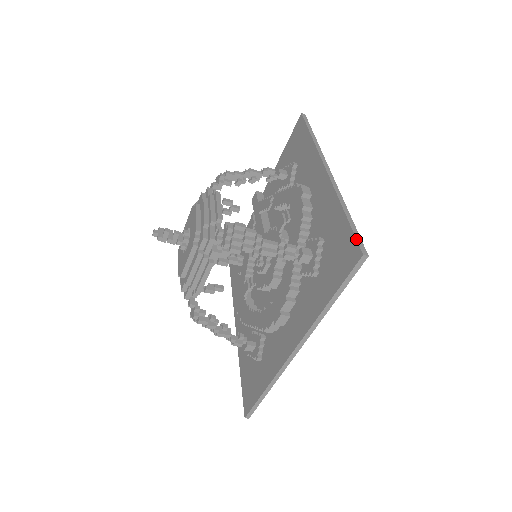
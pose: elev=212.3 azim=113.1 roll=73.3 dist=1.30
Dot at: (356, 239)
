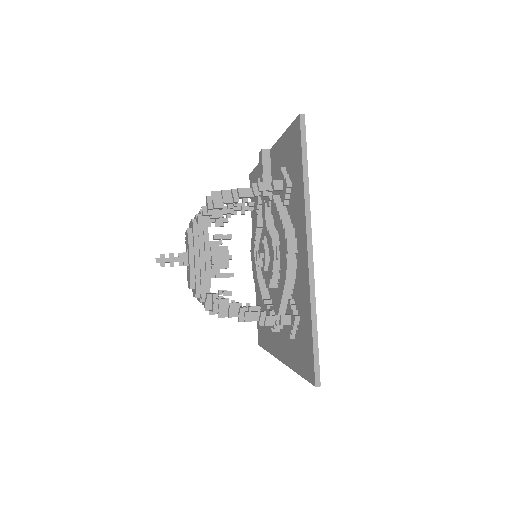
Dot at: (314, 366)
